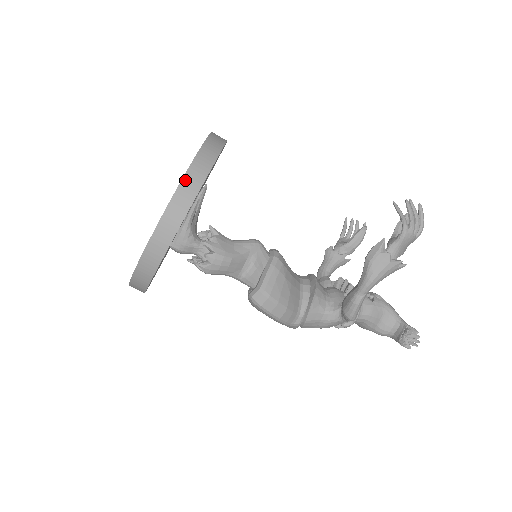
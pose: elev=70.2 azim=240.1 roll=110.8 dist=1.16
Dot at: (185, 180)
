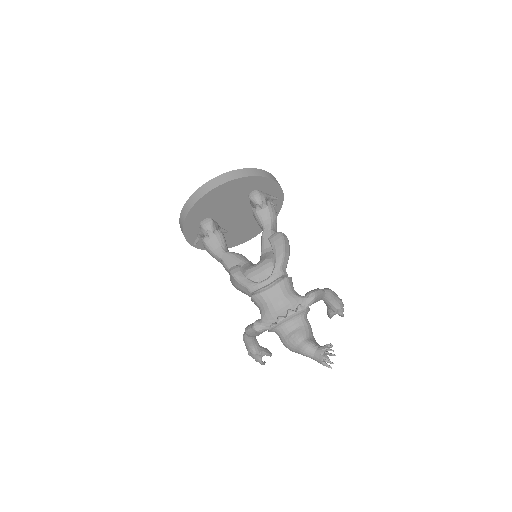
Dot at: occluded
